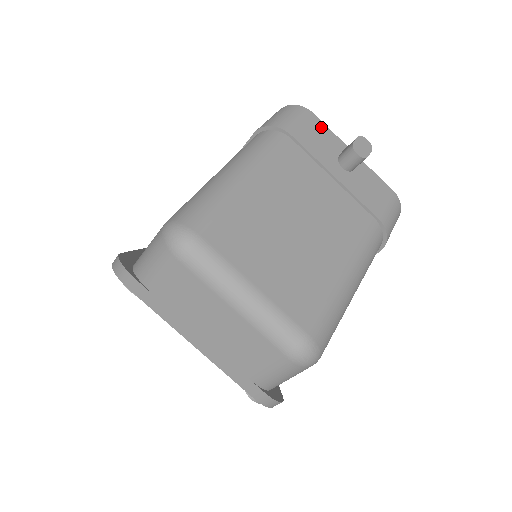
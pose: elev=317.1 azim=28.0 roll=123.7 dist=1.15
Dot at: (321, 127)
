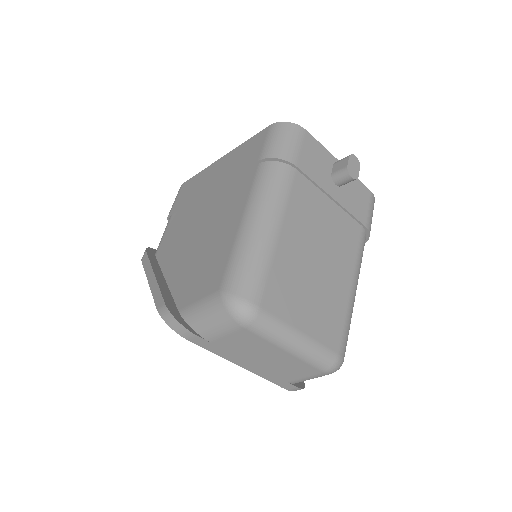
Dot at: (315, 145)
